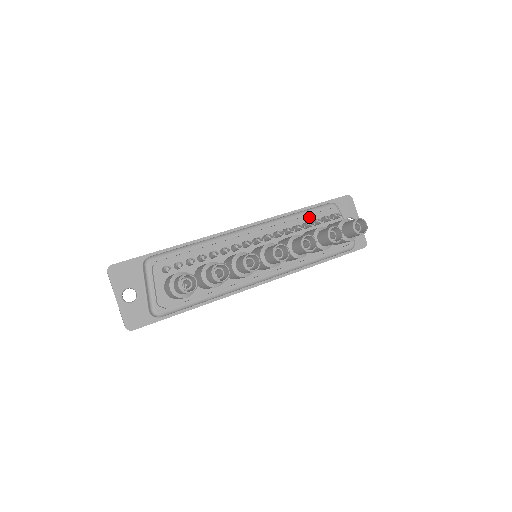
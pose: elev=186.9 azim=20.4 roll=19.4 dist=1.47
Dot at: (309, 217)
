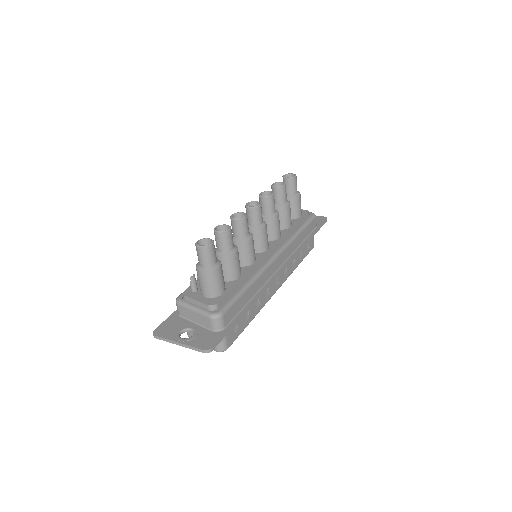
Dot at: occluded
